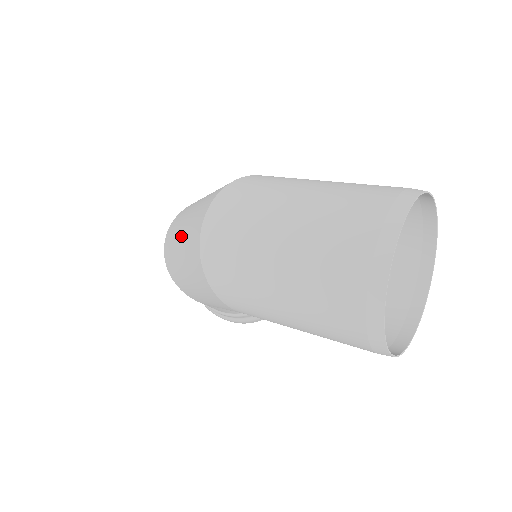
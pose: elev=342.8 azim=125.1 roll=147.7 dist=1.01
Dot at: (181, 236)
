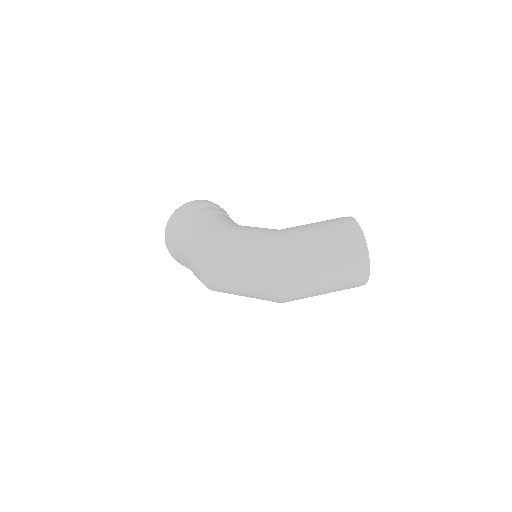
Dot at: (242, 288)
